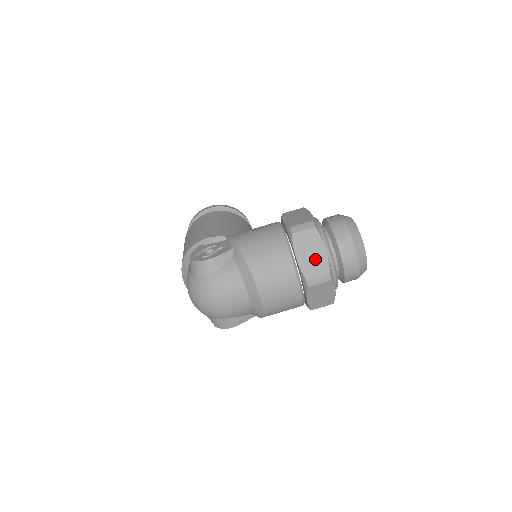
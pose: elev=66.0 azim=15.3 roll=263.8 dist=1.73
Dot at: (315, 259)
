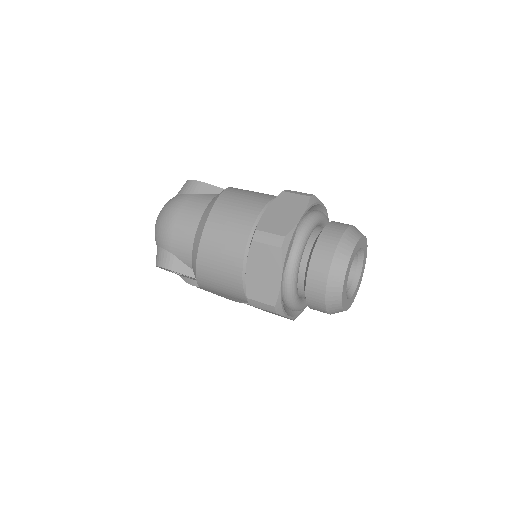
Dot at: (282, 219)
